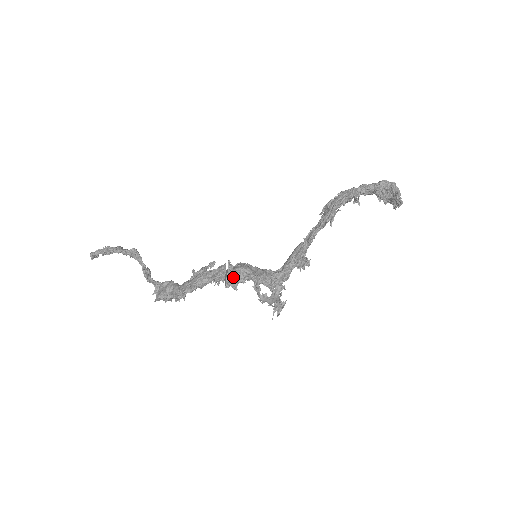
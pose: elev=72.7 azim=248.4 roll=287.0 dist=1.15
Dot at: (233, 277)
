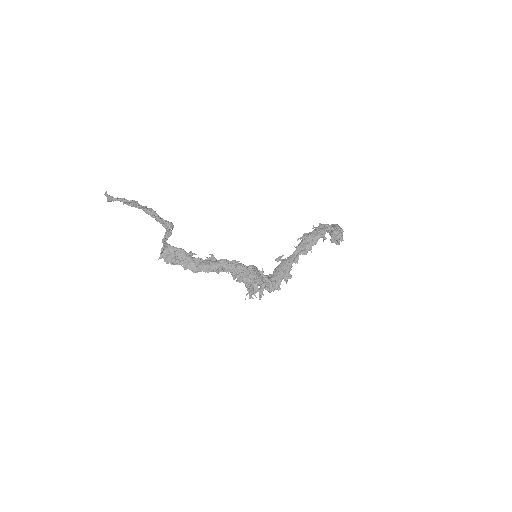
Dot at: (249, 279)
